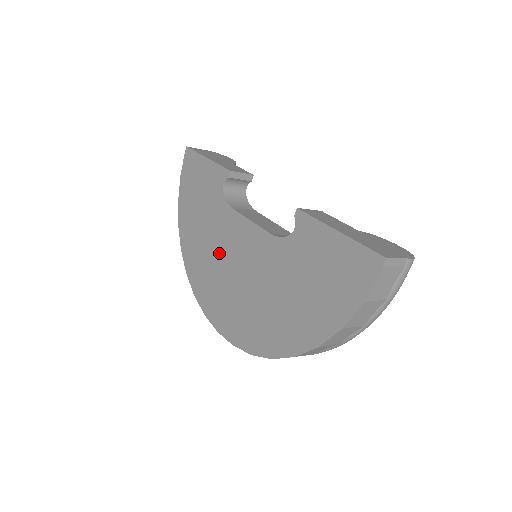
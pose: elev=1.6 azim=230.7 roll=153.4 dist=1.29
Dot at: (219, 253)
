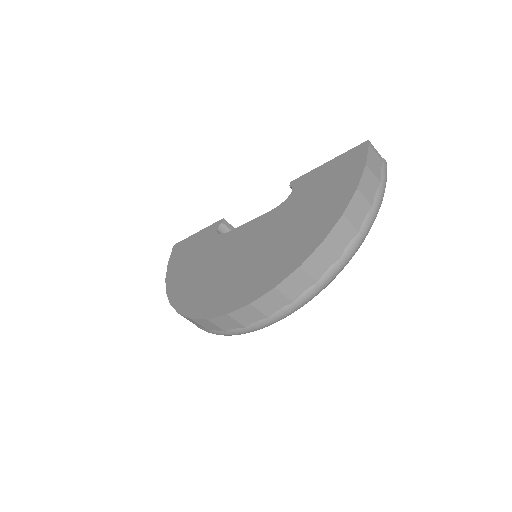
Dot at: (220, 264)
